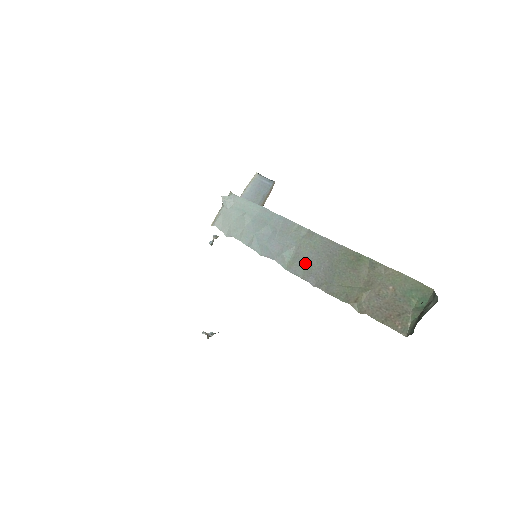
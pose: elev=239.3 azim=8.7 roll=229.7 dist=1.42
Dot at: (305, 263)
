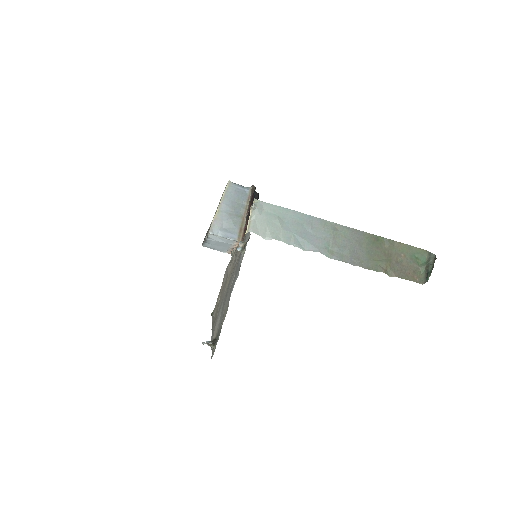
Dot at: (342, 250)
